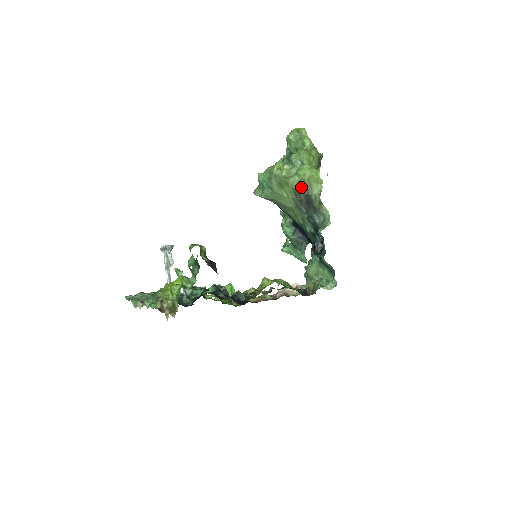
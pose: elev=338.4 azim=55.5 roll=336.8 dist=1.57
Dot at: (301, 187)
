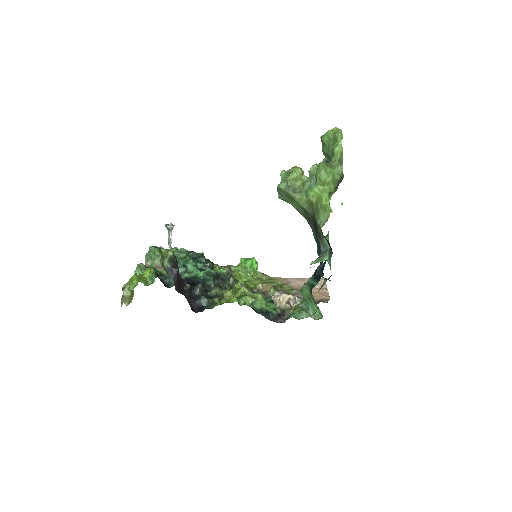
Dot at: (309, 207)
